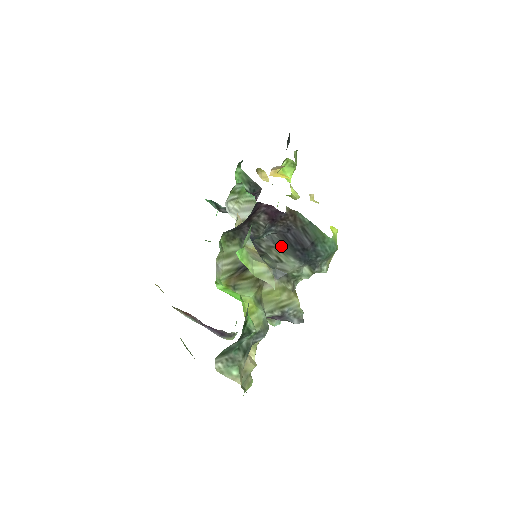
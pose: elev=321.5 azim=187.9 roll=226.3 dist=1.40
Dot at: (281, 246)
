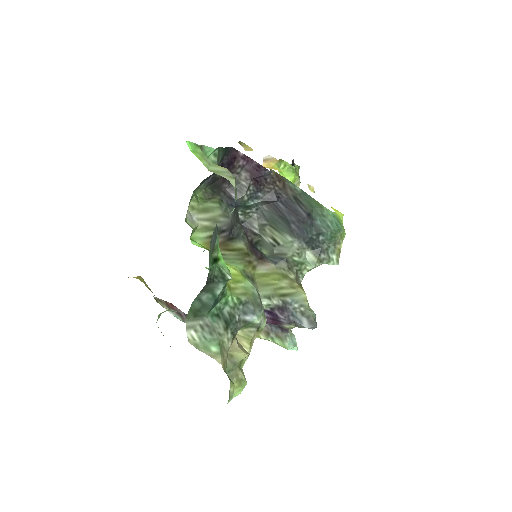
Dot at: (274, 221)
